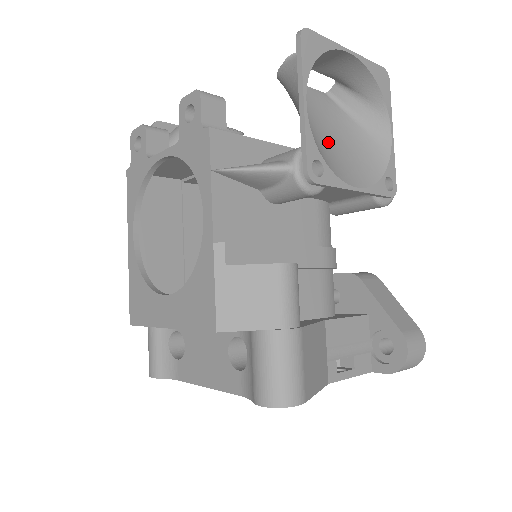
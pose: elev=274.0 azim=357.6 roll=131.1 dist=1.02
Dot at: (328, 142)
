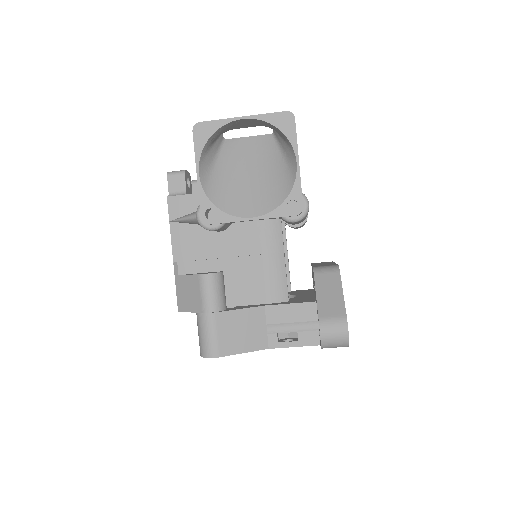
Dot at: (243, 185)
